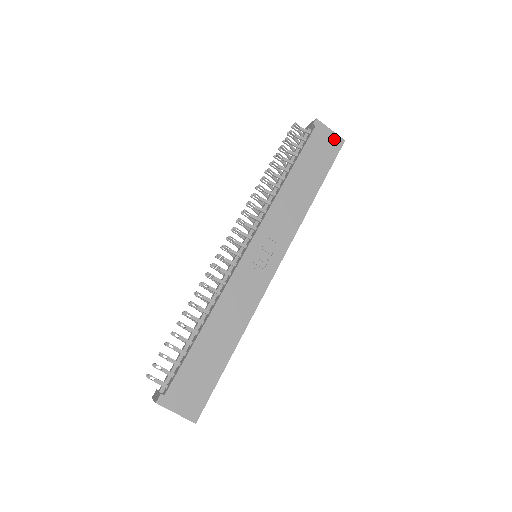
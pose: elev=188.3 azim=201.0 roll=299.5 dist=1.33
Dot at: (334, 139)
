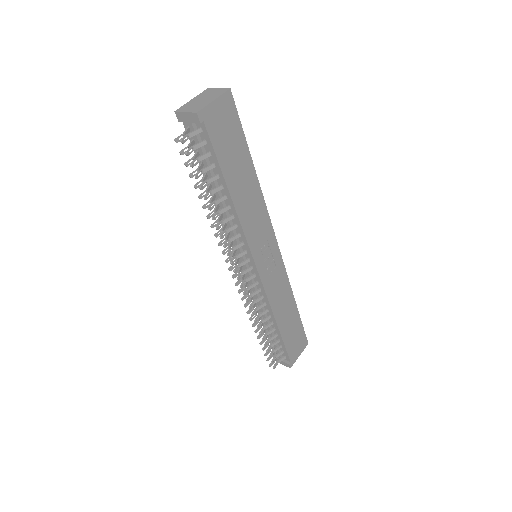
Dot at: (224, 104)
